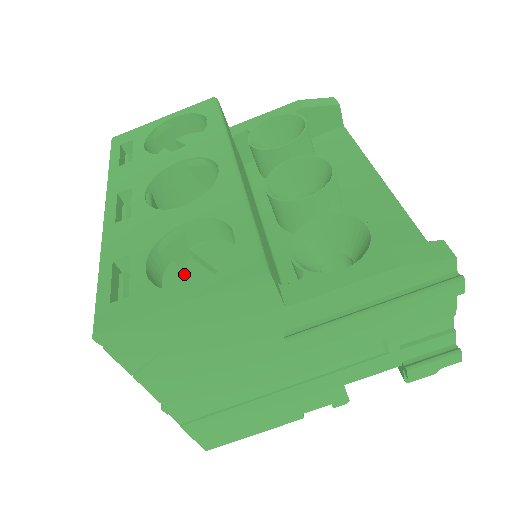
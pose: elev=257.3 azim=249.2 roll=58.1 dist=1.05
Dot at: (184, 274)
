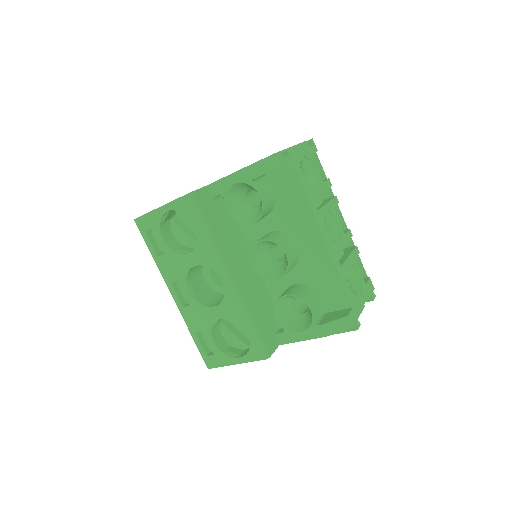
Dot at: (229, 331)
